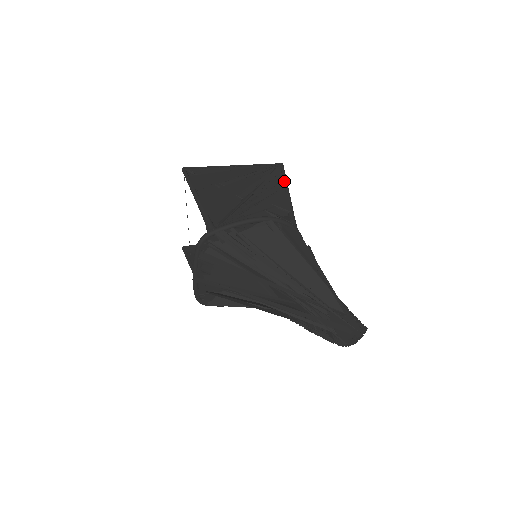
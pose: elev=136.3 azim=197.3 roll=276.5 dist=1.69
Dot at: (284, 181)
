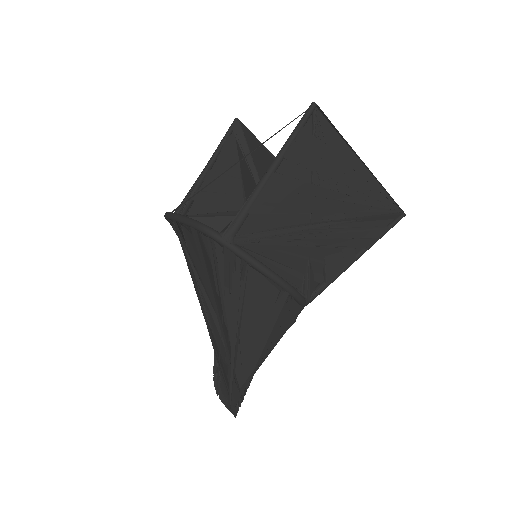
Dot at: (374, 240)
